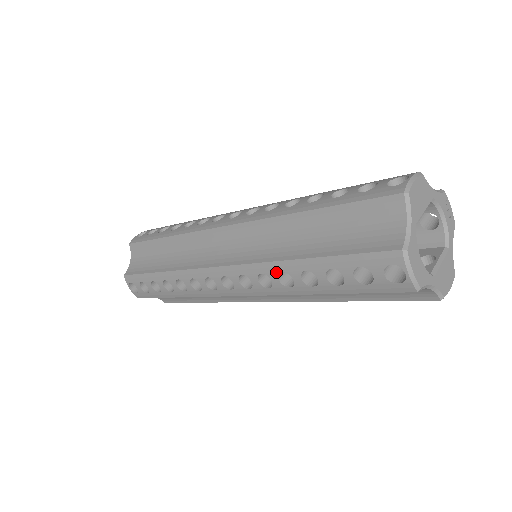
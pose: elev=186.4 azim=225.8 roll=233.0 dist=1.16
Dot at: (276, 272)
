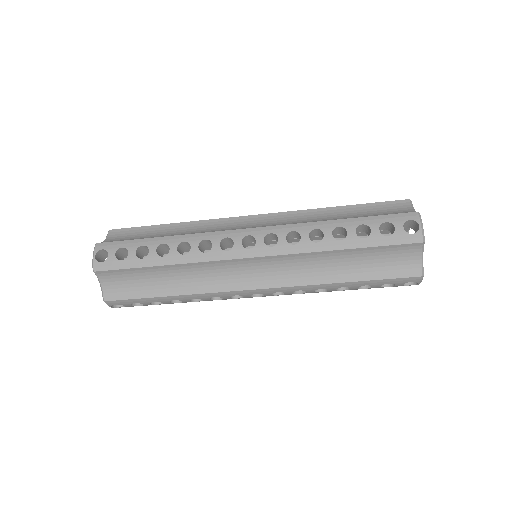
Dot at: (309, 229)
